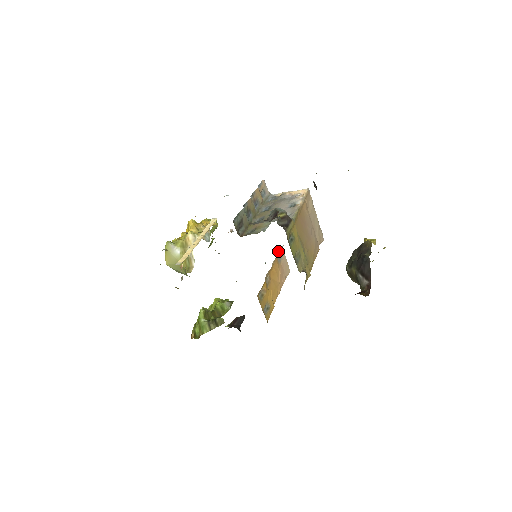
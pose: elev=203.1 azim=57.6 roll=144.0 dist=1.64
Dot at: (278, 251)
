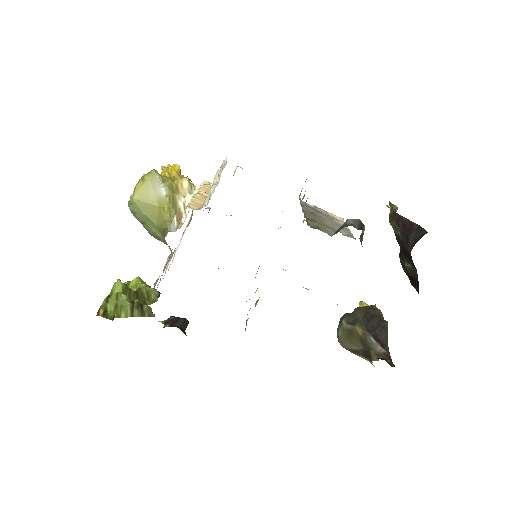
Dot at: occluded
